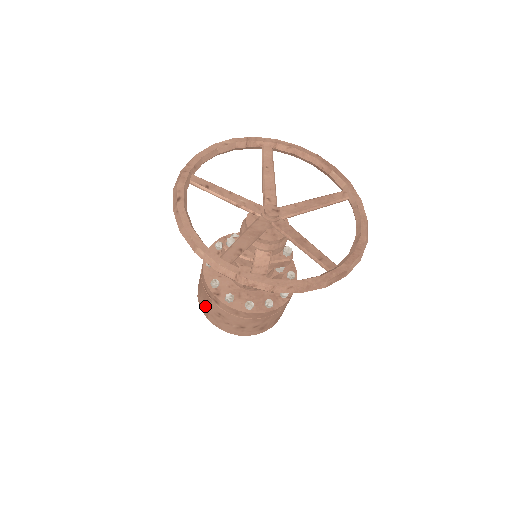
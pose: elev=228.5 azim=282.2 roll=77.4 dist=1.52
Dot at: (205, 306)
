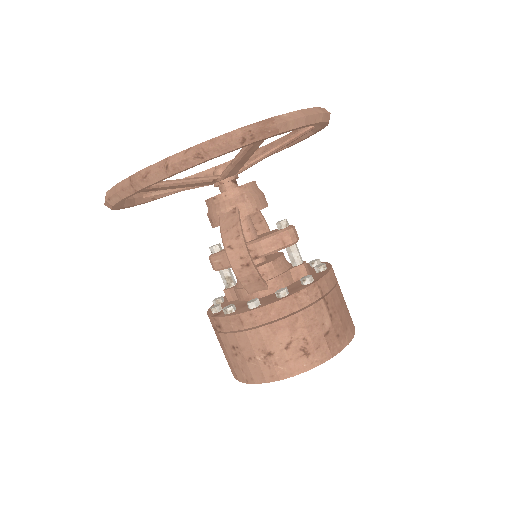
Dot at: (227, 359)
